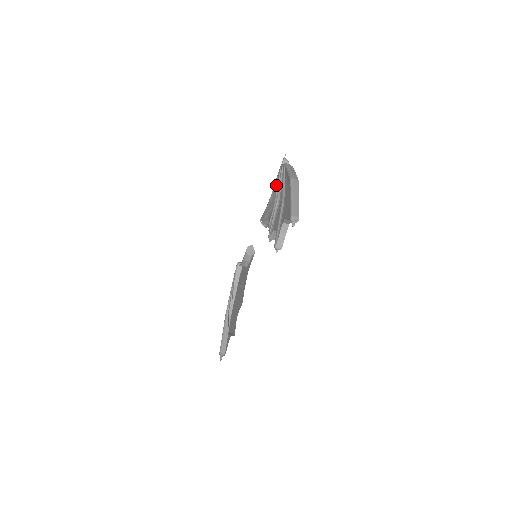
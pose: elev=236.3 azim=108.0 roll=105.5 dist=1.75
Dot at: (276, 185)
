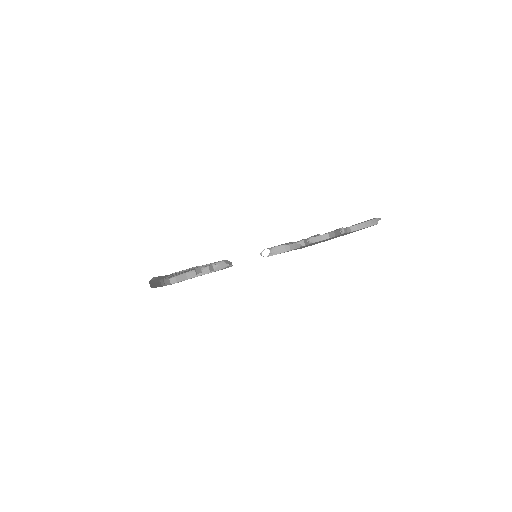
Dot at: occluded
